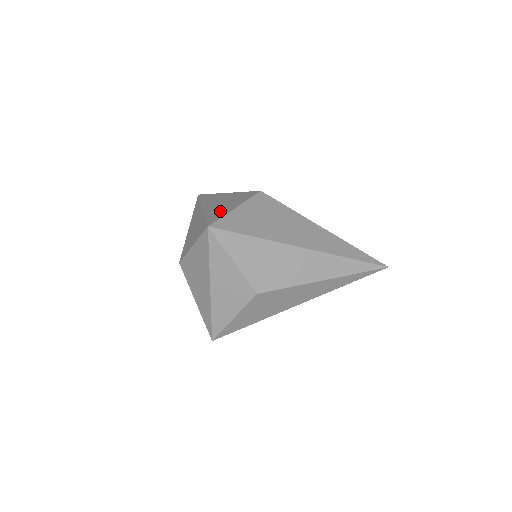
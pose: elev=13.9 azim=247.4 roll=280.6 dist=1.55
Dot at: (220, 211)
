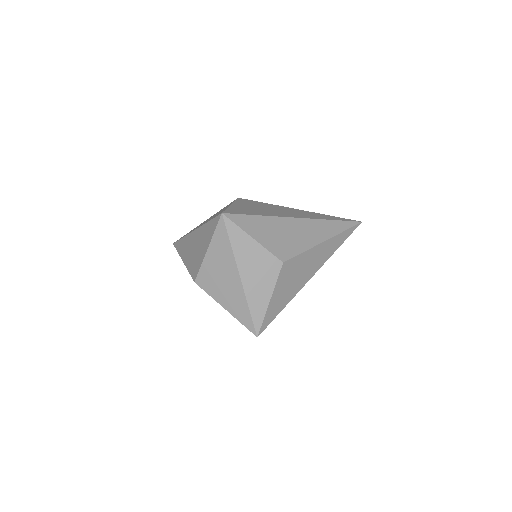
Dot at: (218, 213)
